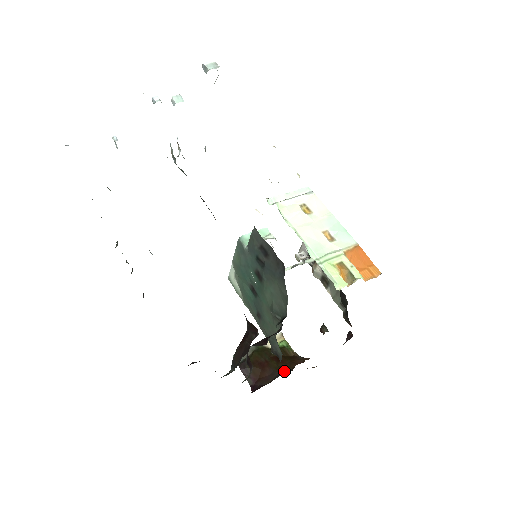
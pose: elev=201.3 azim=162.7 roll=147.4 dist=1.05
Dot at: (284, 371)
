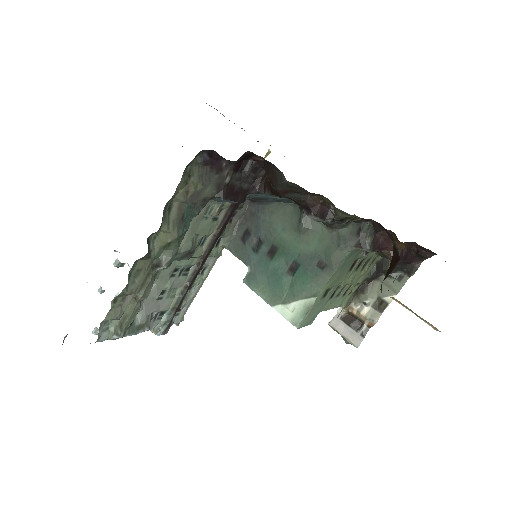
Dot at: (389, 235)
